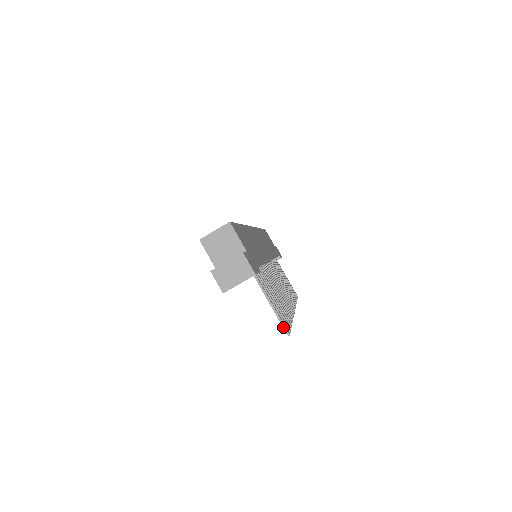
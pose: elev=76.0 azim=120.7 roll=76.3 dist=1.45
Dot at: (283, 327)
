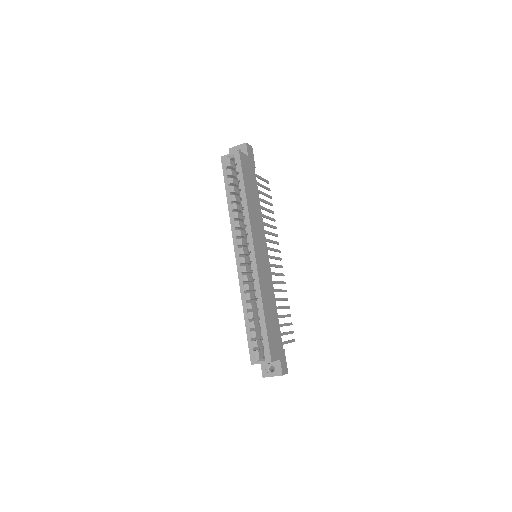
Dot at: occluded
